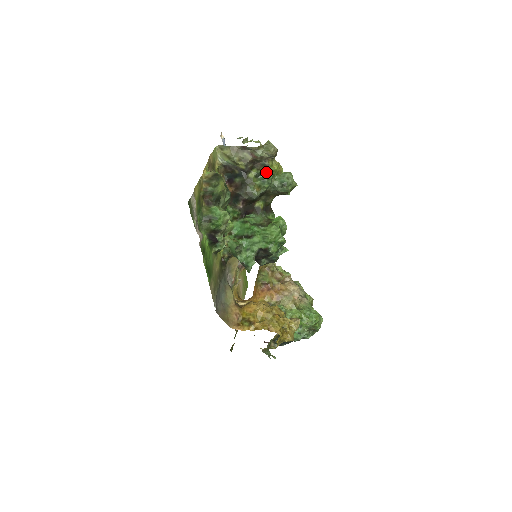
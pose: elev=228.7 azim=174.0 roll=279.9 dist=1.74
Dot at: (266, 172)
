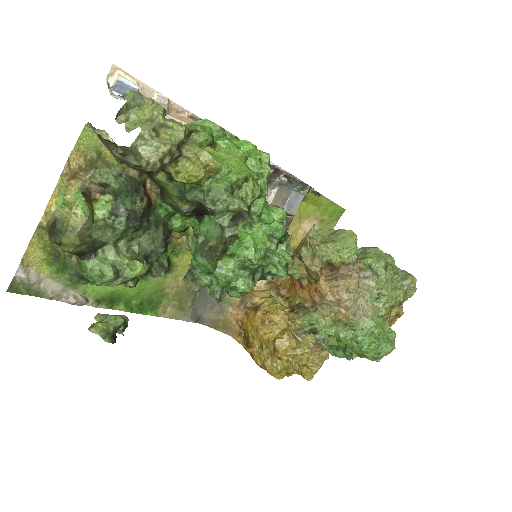
Dot at: occluded
